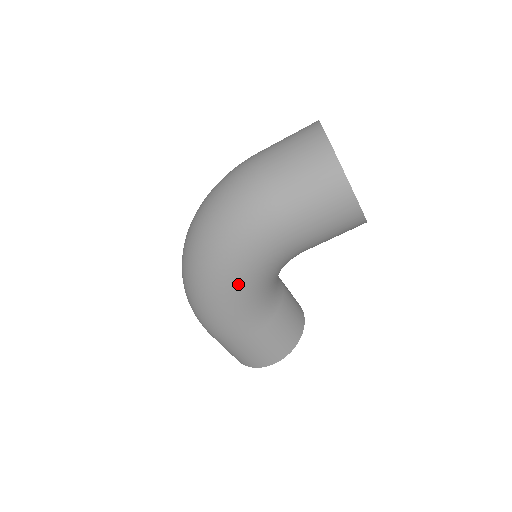
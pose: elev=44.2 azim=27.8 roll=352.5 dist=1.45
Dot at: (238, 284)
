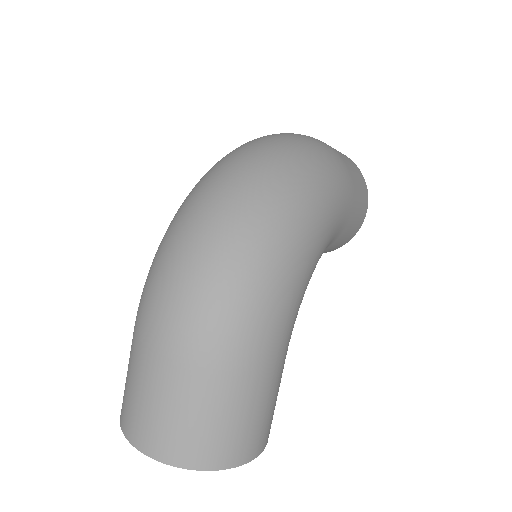
Dot at: (321, 244)
